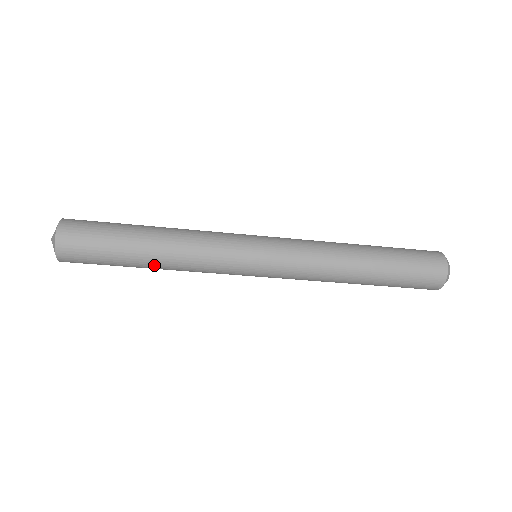
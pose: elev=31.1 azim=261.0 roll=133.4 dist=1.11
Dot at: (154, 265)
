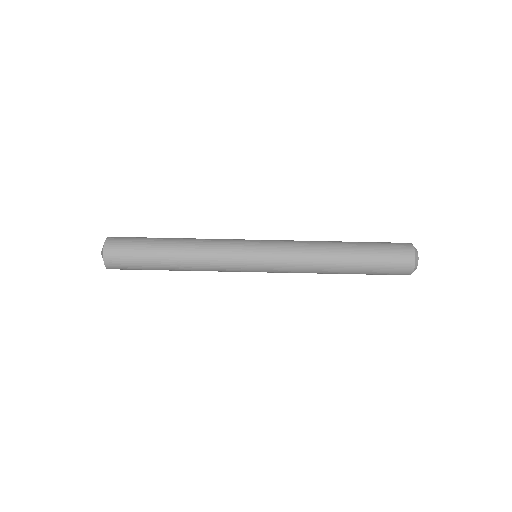
Dot at: (177, 269)
